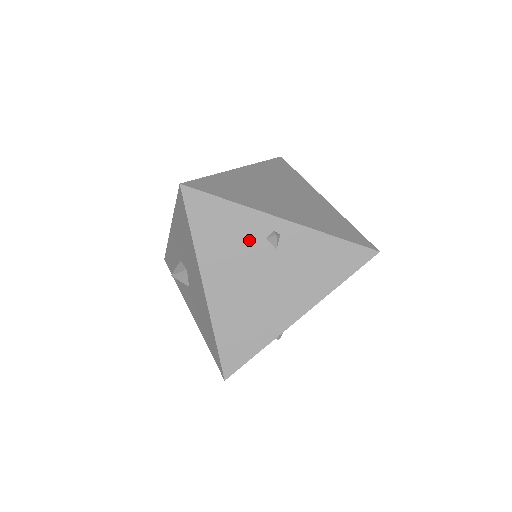
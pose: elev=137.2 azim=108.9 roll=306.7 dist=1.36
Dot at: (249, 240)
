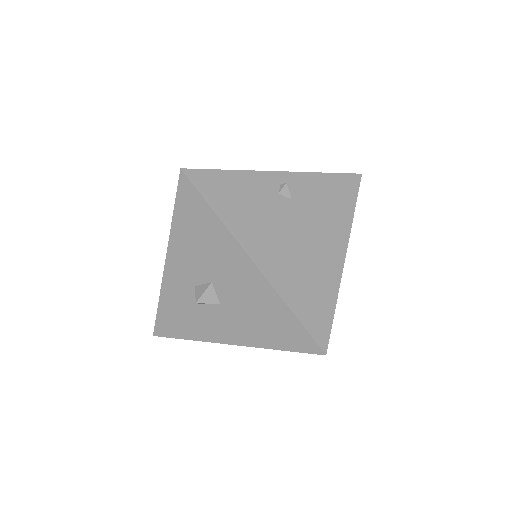
Dot at: (266, 200)
